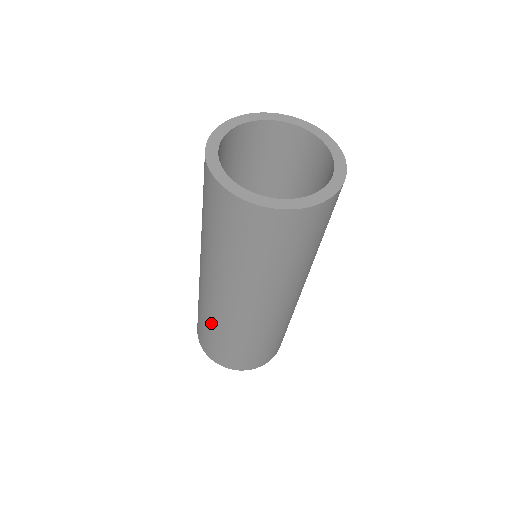
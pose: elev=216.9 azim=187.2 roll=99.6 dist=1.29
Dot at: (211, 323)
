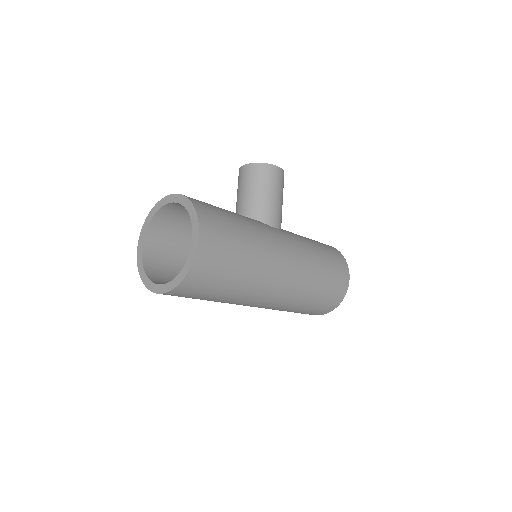
Dot at: occluded
